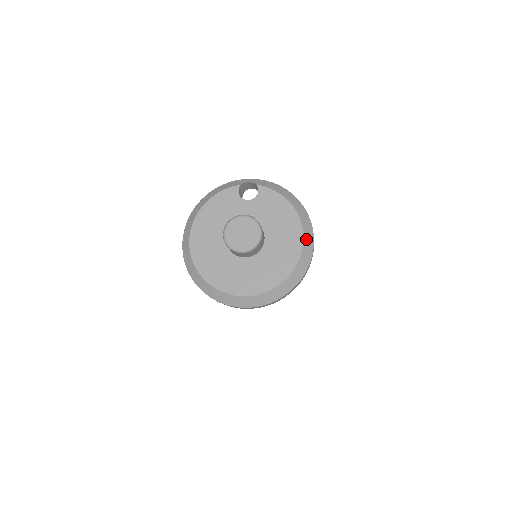
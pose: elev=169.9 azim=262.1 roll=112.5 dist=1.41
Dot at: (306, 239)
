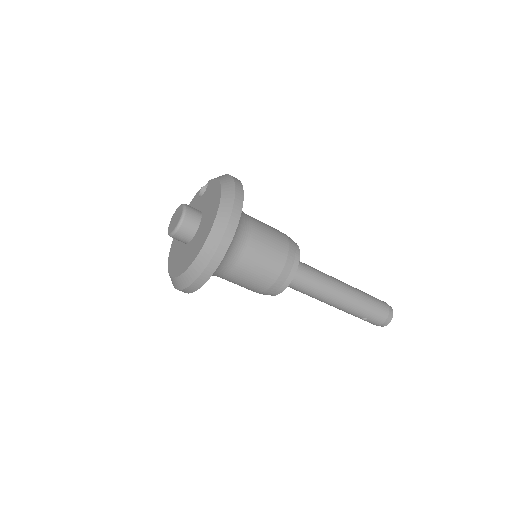
Dot at: (222, 206)
